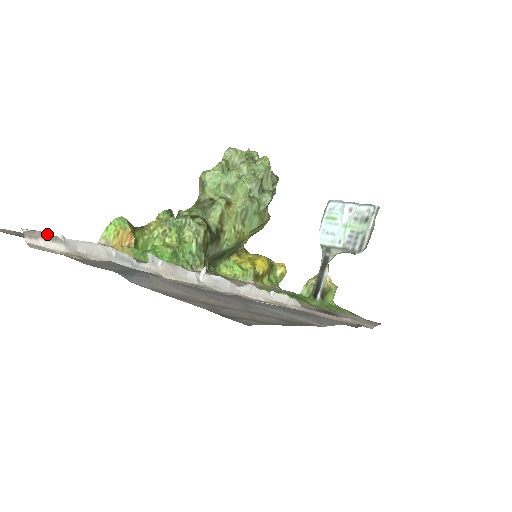
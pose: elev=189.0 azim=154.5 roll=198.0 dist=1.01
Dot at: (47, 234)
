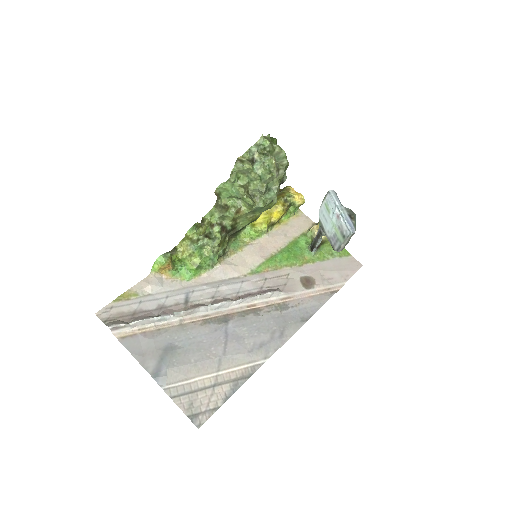
Dot at: (120, 325)
